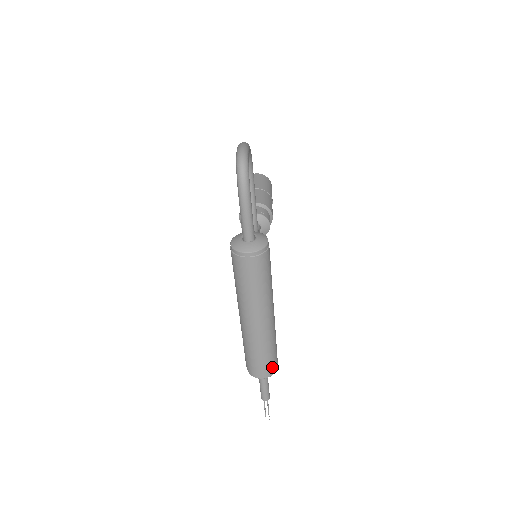
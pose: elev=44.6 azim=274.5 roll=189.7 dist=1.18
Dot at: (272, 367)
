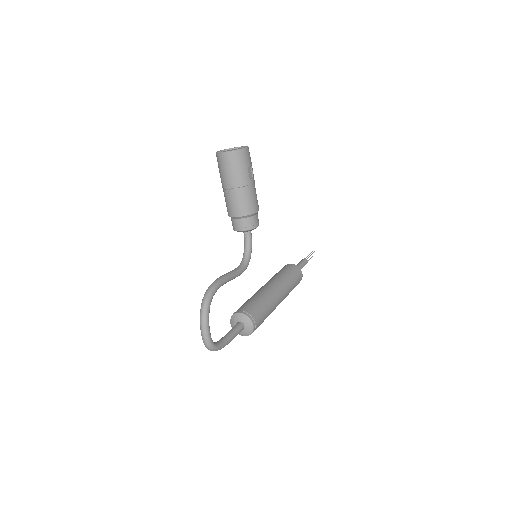
Dot at: occluded
